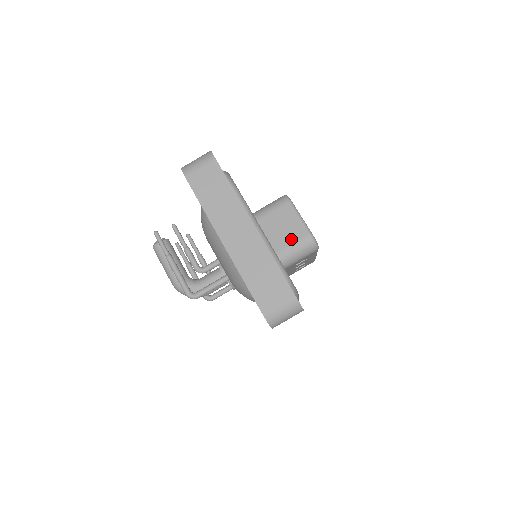
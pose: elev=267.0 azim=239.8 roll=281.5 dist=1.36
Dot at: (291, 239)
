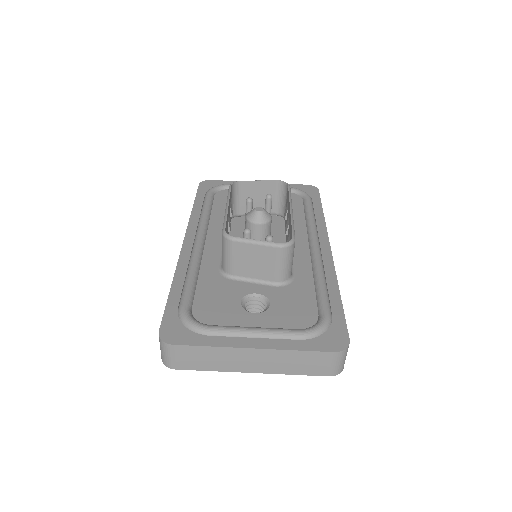
Dot at: (271, 263)
